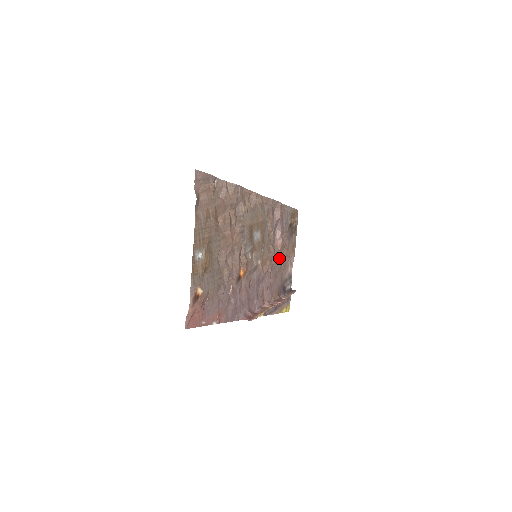
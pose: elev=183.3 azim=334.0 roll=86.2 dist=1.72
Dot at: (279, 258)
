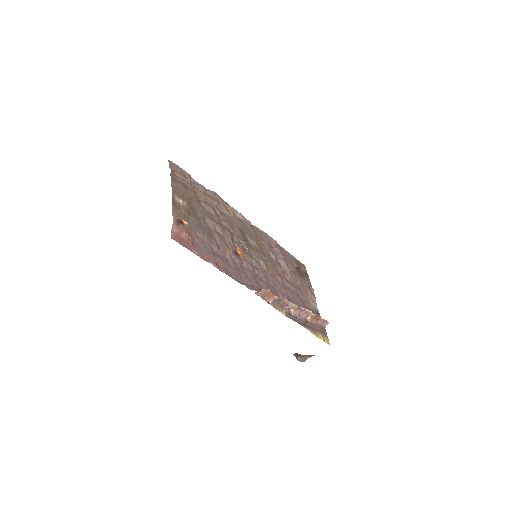
Dot at: (292, 283)
